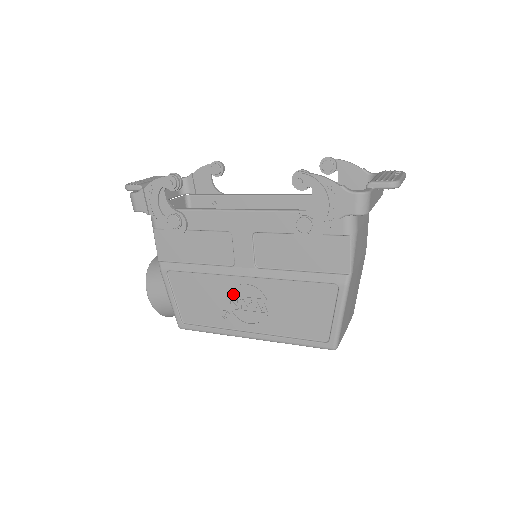
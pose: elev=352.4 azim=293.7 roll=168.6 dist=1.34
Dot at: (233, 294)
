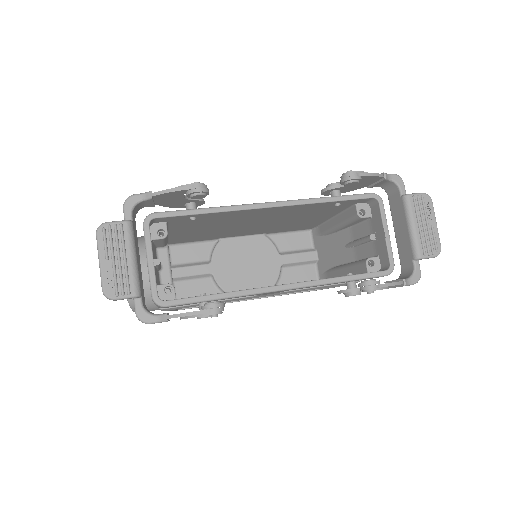
Dot at: occluded
